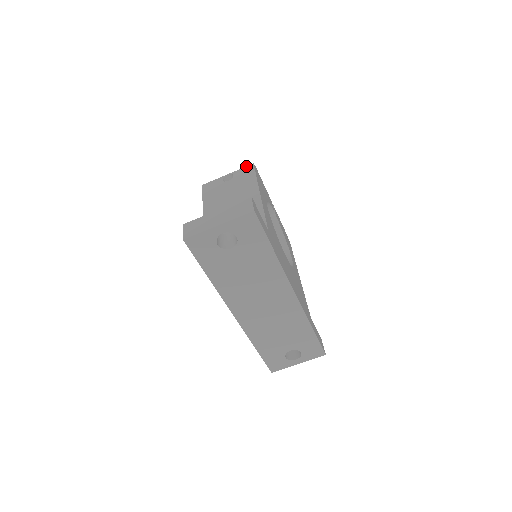
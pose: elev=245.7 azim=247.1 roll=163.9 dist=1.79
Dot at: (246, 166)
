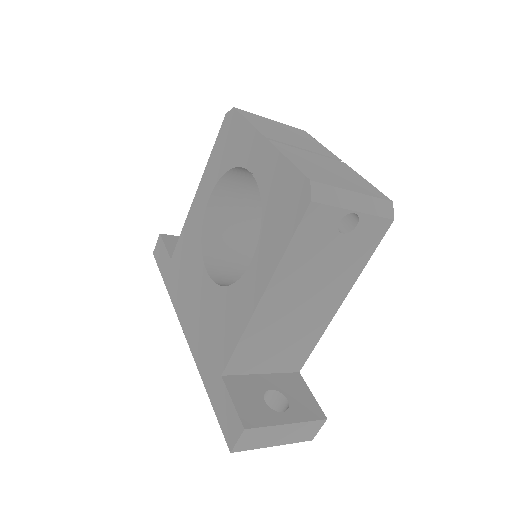
Dot at: (385, 218)
